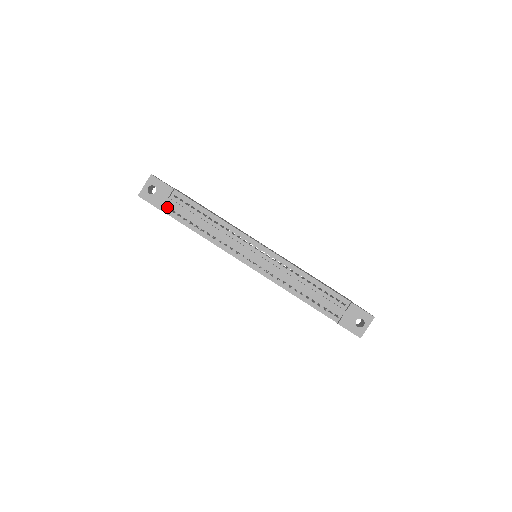
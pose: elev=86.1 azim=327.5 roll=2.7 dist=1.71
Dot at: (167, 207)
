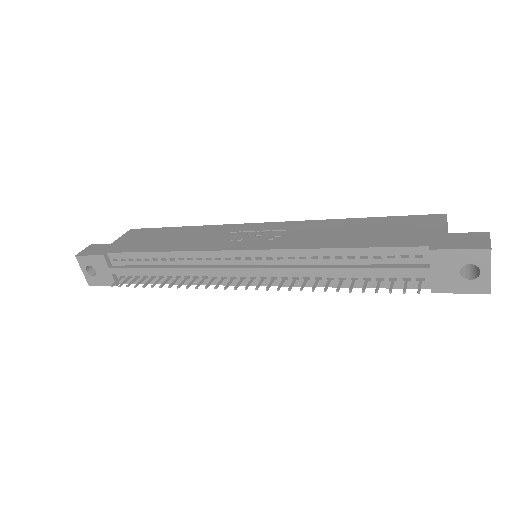
Dot at: (116, 281)
